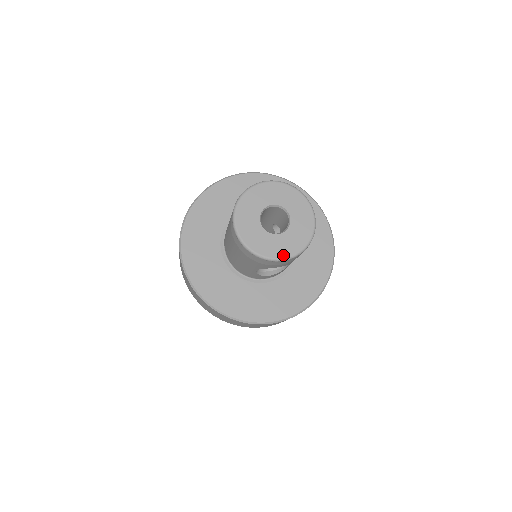
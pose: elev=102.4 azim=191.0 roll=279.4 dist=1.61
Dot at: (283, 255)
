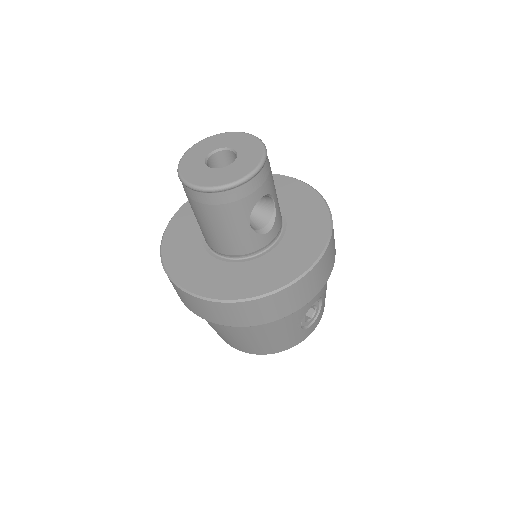
Dot at: (250, 170)
